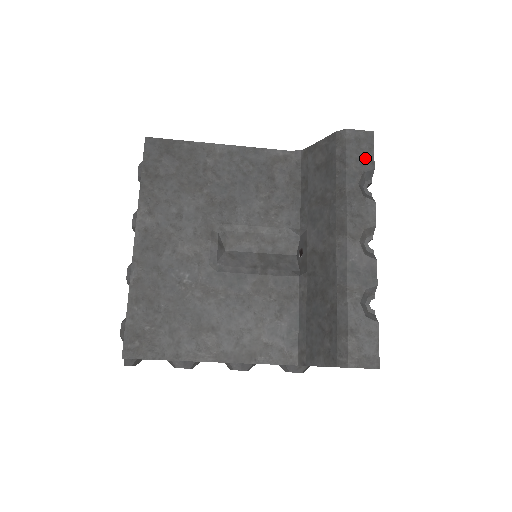
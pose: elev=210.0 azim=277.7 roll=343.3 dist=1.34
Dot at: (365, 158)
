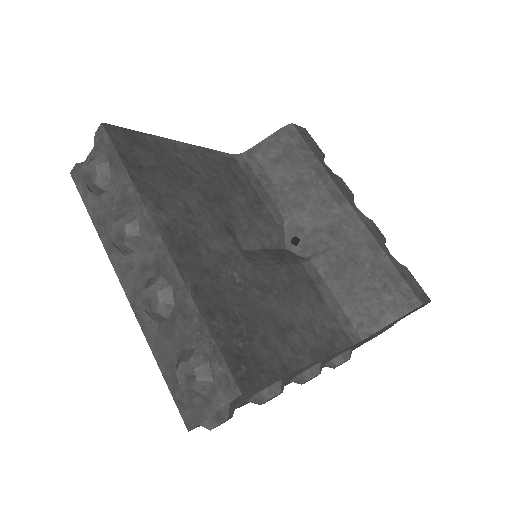
Dot at: (315, 146)
